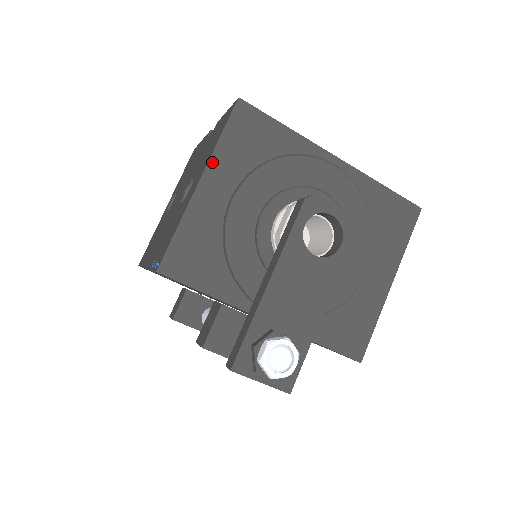
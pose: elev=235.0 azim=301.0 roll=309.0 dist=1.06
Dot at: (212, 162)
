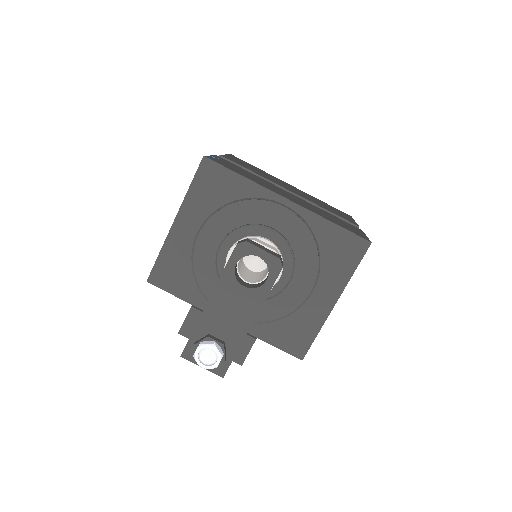
Dot at: (183, 206)
